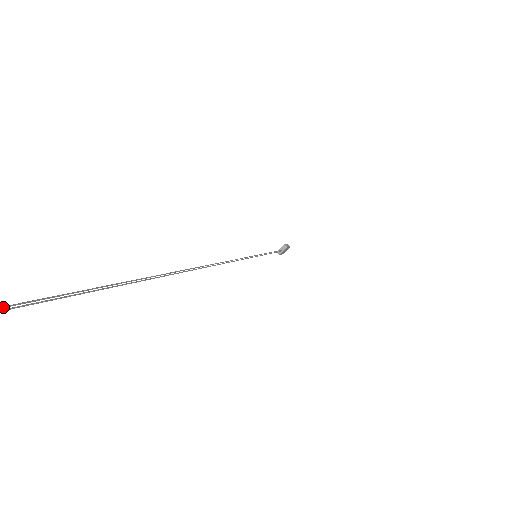
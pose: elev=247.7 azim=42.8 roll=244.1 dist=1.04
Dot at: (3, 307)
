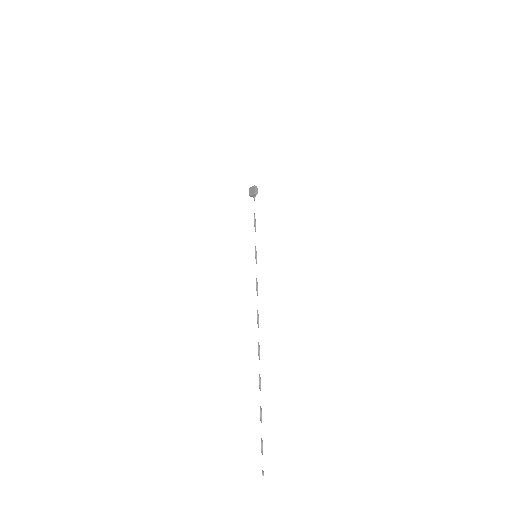
Dot at: occluded
